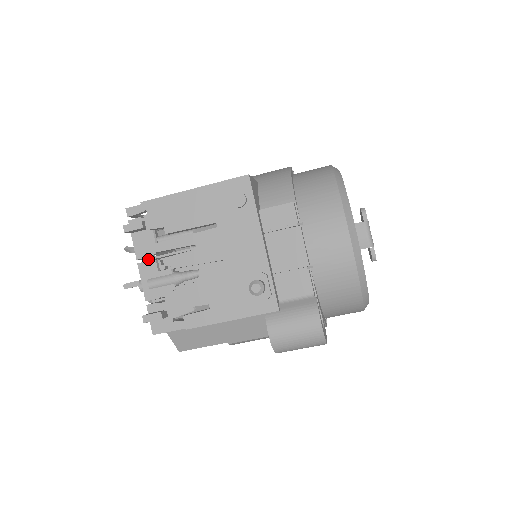
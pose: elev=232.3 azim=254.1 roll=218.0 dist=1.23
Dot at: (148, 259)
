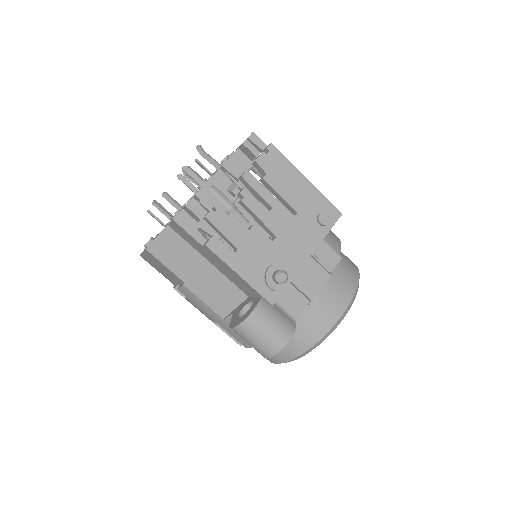
Dot at: (229, 175)
